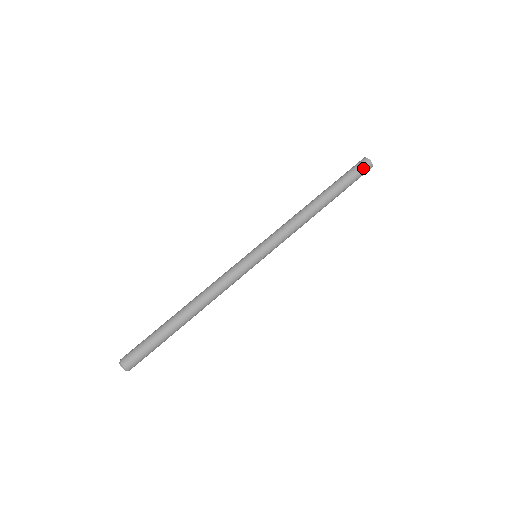
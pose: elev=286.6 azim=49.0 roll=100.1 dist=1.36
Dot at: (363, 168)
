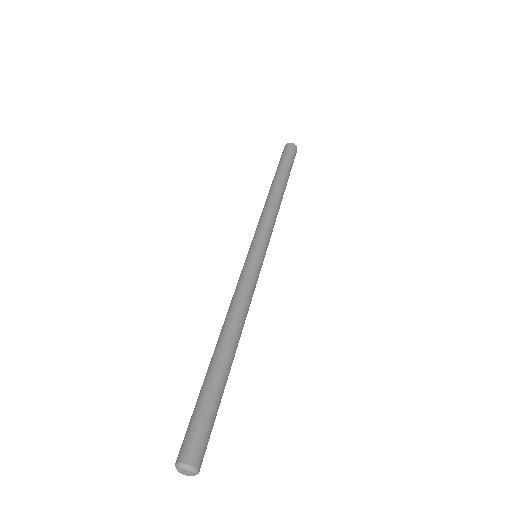
Dot at: (290, 149)
